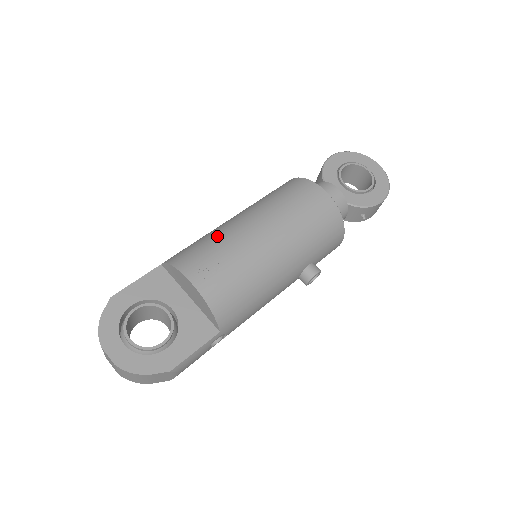
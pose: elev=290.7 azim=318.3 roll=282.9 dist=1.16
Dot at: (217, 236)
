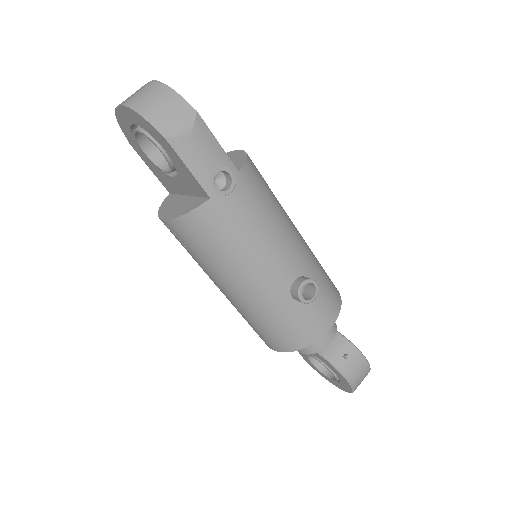
Dot at: occluded
